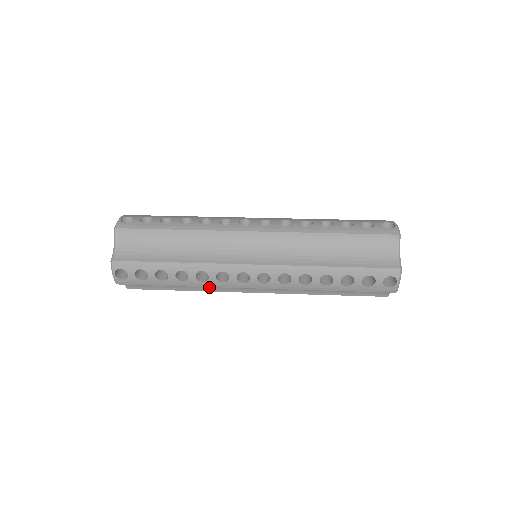
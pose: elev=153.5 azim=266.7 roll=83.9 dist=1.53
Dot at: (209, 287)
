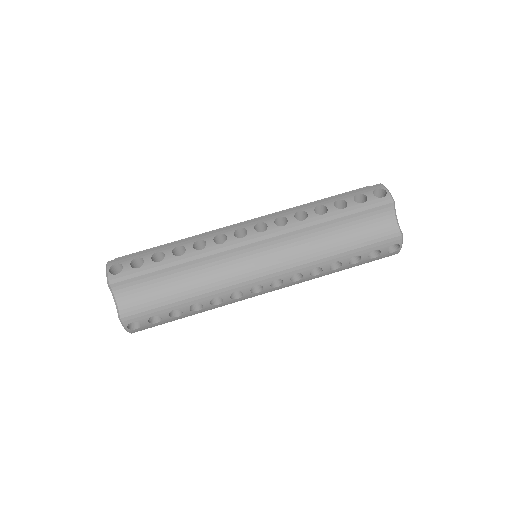
Dot at: occluded
